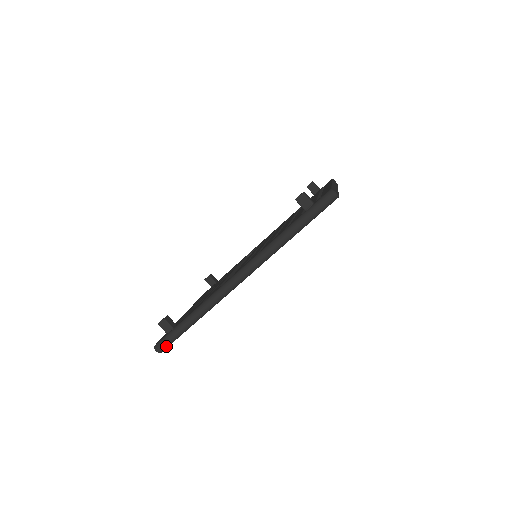
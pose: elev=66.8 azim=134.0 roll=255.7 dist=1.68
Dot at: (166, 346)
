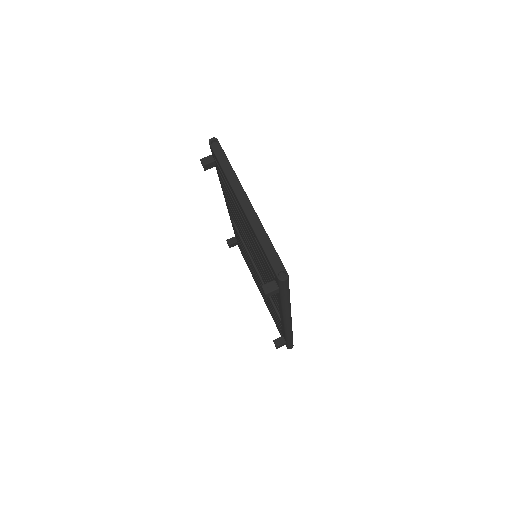
Dot at: occluded
